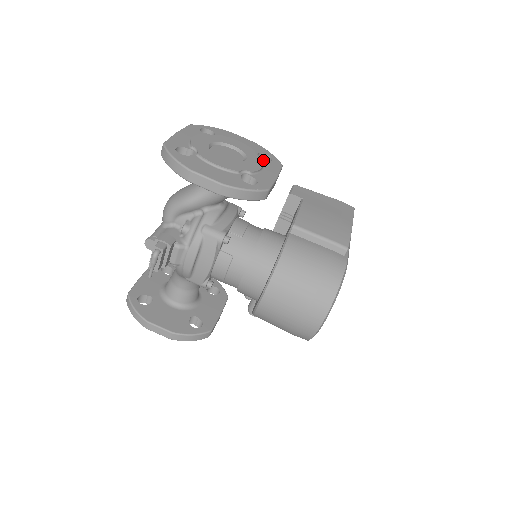
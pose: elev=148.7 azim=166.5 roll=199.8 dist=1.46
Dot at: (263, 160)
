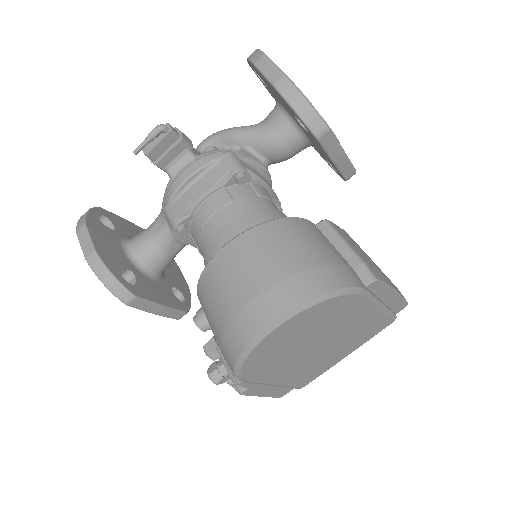
Dot at: occluded
